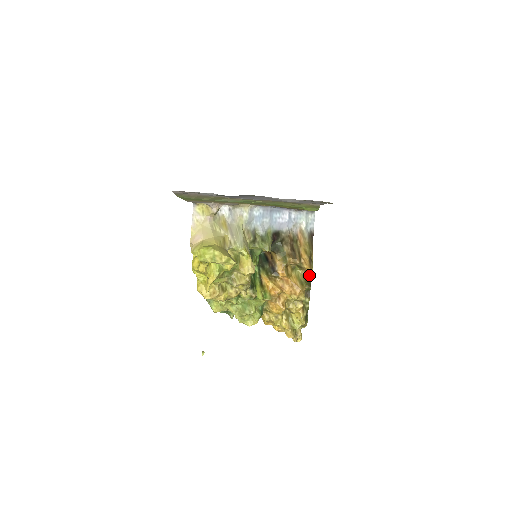
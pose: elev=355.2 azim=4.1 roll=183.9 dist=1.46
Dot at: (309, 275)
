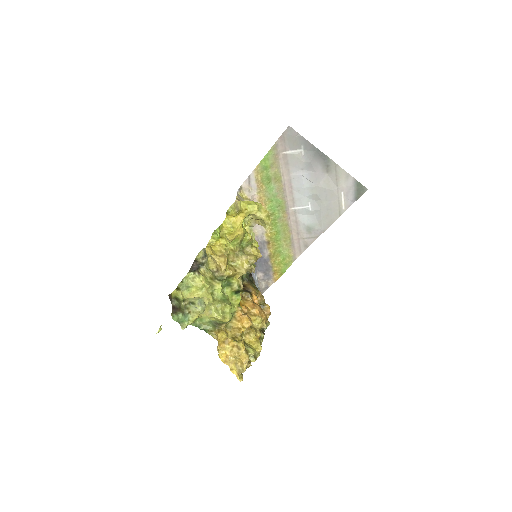
Dot at: occluded
